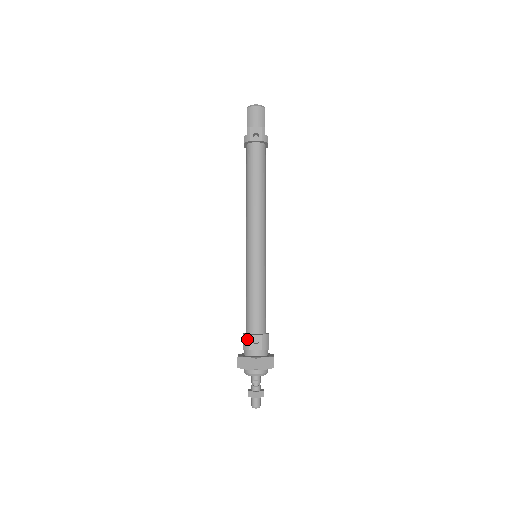
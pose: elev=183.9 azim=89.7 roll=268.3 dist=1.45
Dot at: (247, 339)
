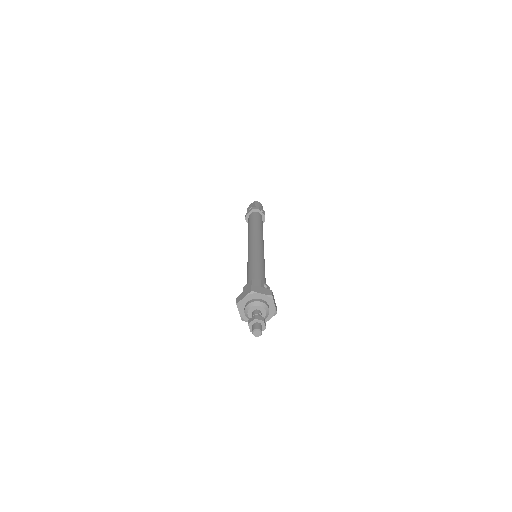
Dot at: (259, 281)
